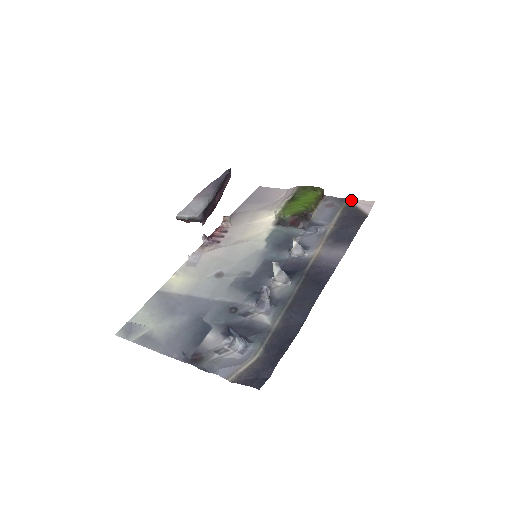
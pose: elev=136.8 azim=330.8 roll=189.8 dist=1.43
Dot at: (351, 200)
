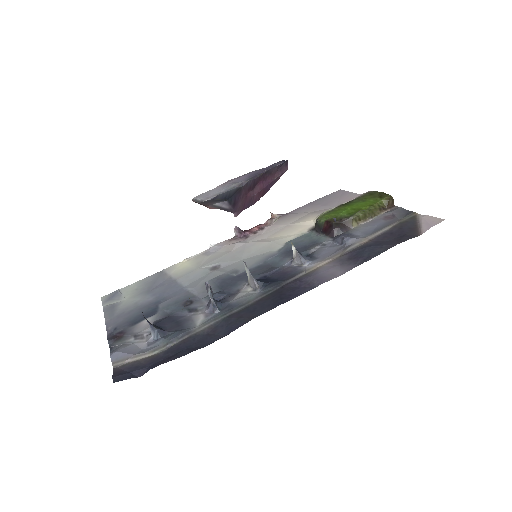
Dot at: (419, 214)
